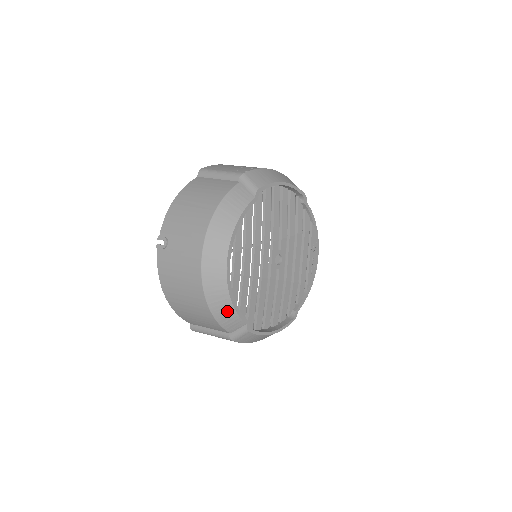
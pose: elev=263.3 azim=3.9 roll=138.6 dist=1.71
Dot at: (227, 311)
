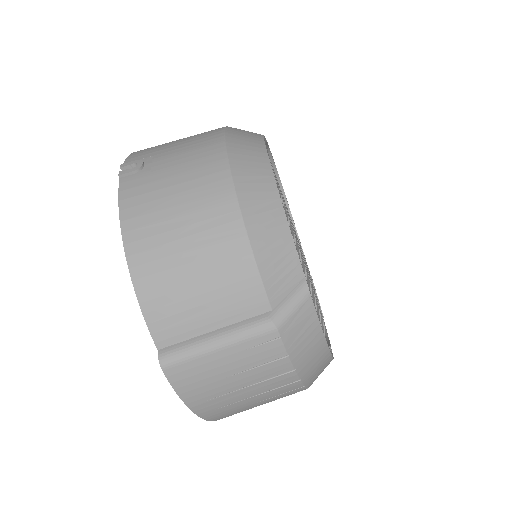
Dot at: (277, 235)
